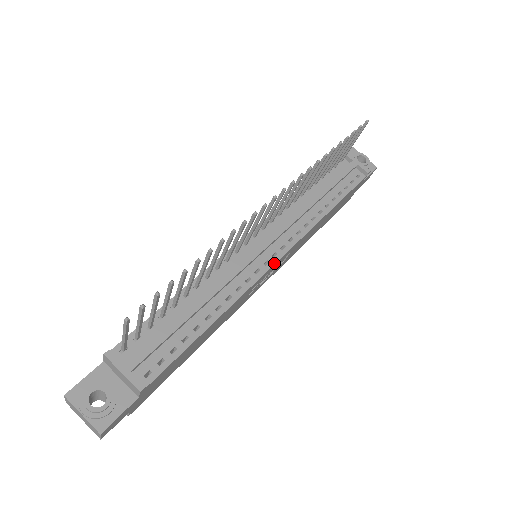
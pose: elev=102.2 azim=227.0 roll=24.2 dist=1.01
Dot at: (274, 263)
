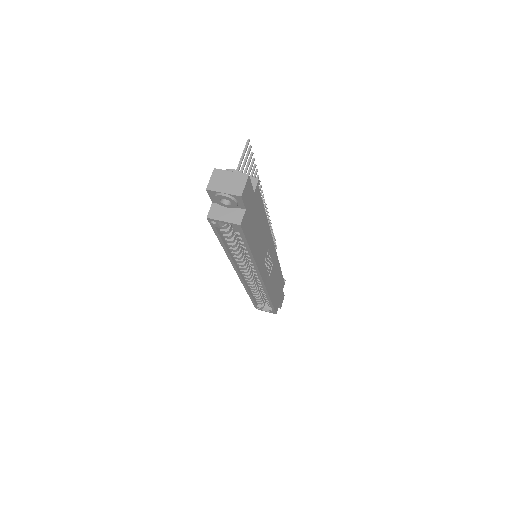
Dot at: (273, 243)
